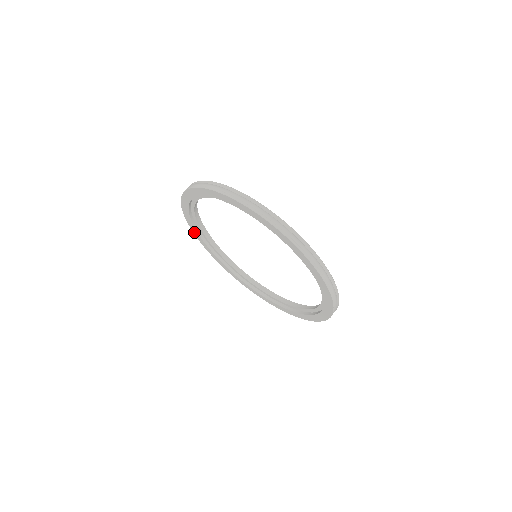
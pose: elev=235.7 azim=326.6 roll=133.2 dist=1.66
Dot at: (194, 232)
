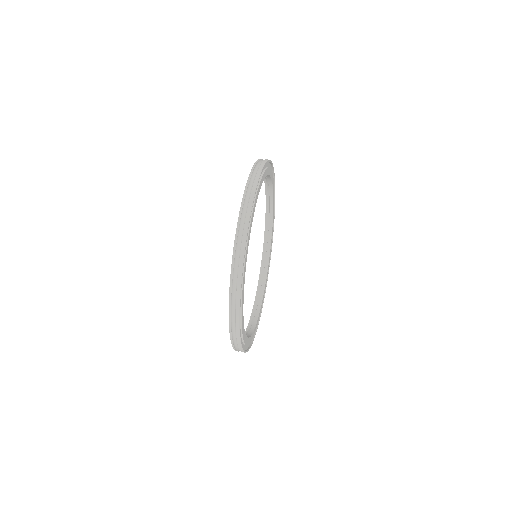
Dot at: occluded
